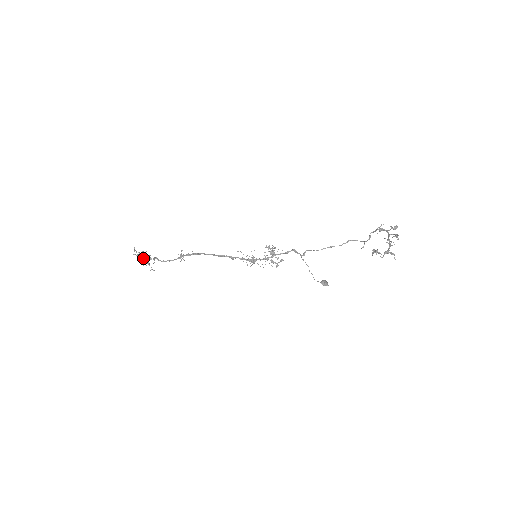
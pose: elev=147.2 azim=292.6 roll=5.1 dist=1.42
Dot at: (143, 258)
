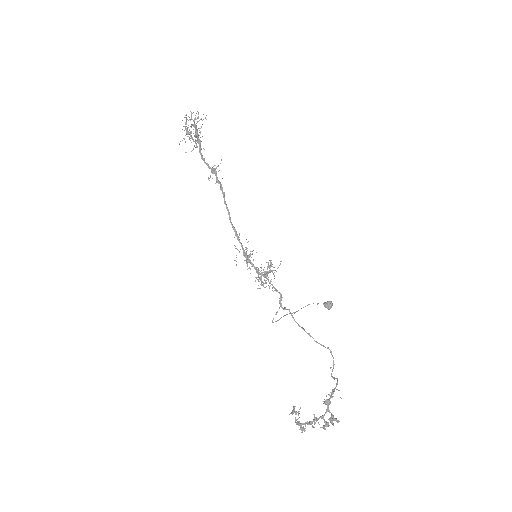
Dot at: (188, 132)
